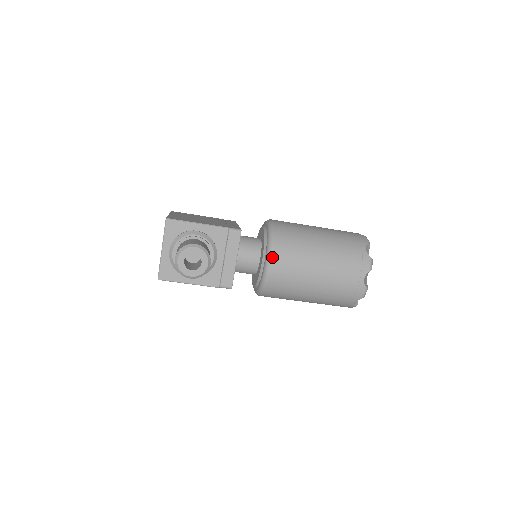
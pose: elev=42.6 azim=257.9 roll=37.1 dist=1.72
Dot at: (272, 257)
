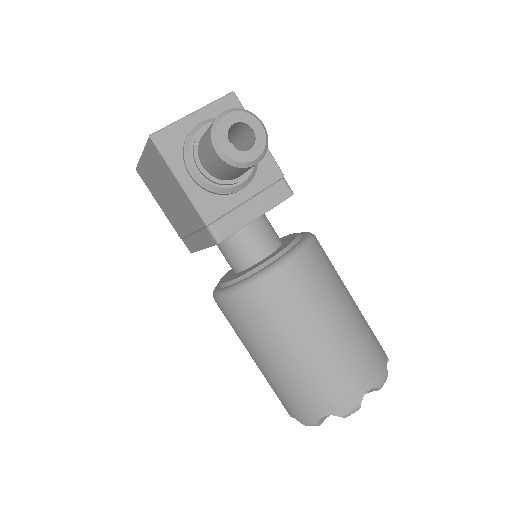
Dot at: (299, 256)
